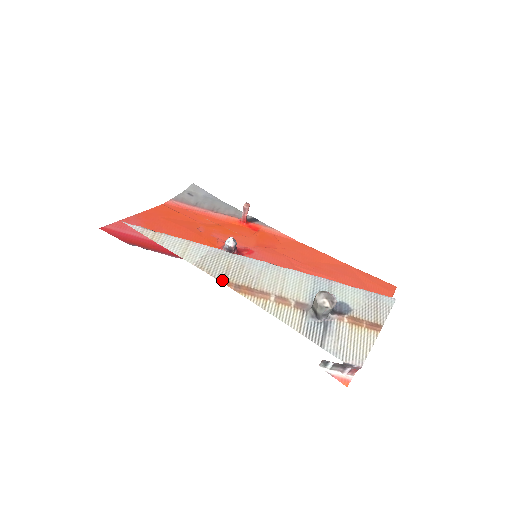
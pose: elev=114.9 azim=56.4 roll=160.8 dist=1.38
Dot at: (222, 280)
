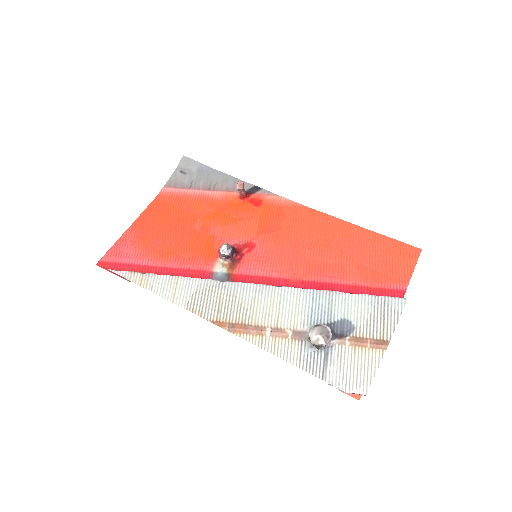
Dot at: (215, 321)
